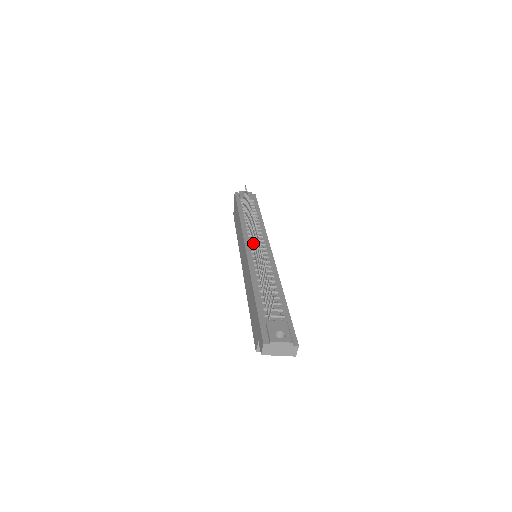
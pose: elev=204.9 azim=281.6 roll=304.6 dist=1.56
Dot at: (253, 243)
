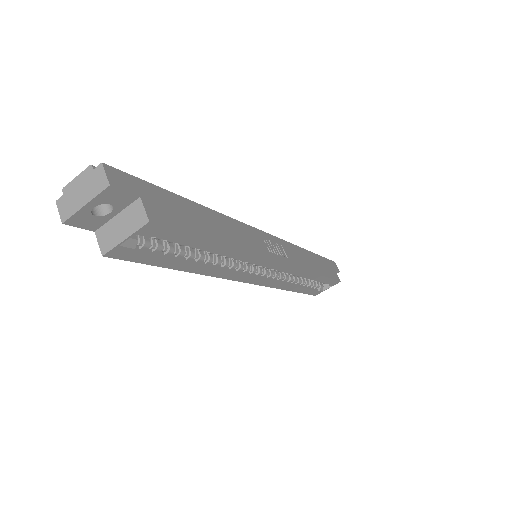
Dot at: occluded
